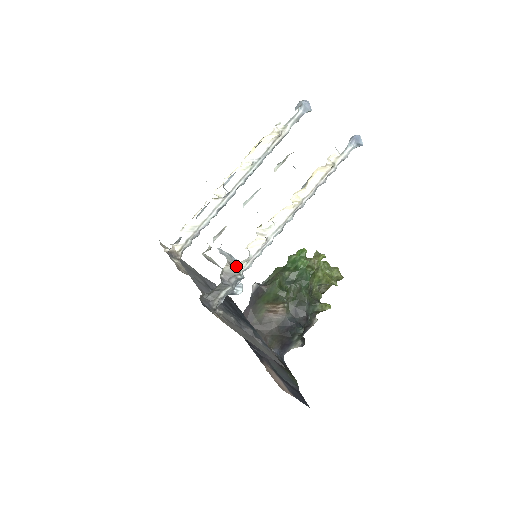
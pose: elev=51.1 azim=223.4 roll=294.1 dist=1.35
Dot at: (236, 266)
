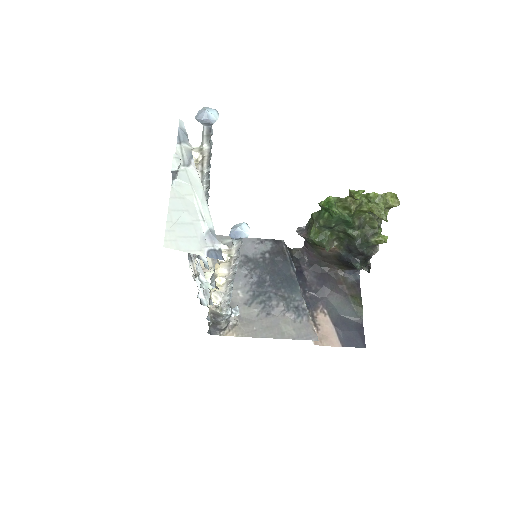
Dot at: (217, 310)
